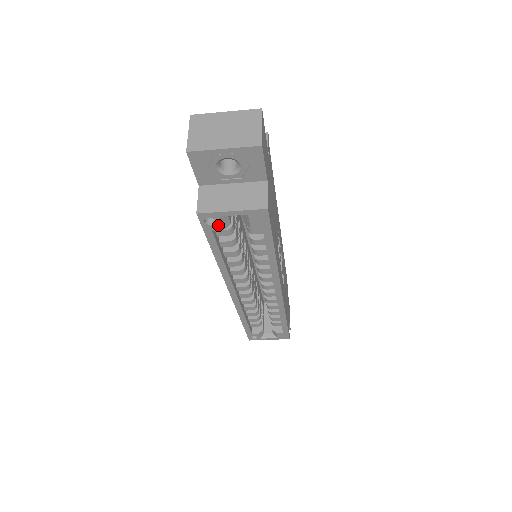
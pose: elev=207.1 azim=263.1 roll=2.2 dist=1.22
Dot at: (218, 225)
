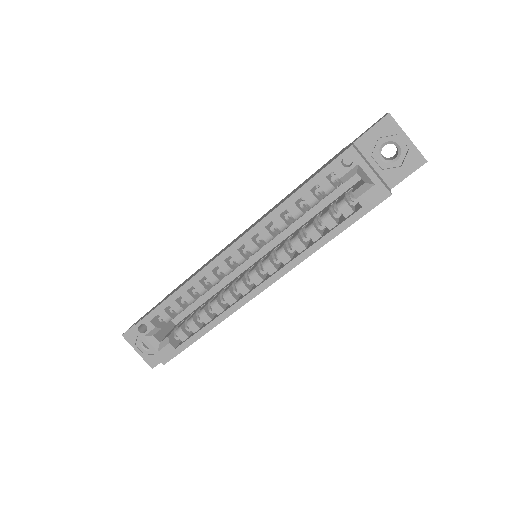
Dot at: (345, 171)
